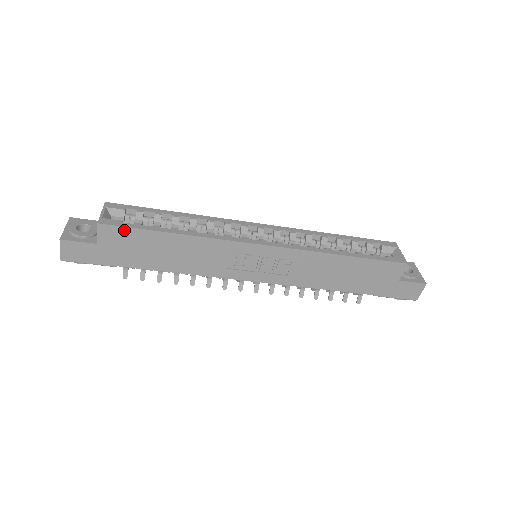
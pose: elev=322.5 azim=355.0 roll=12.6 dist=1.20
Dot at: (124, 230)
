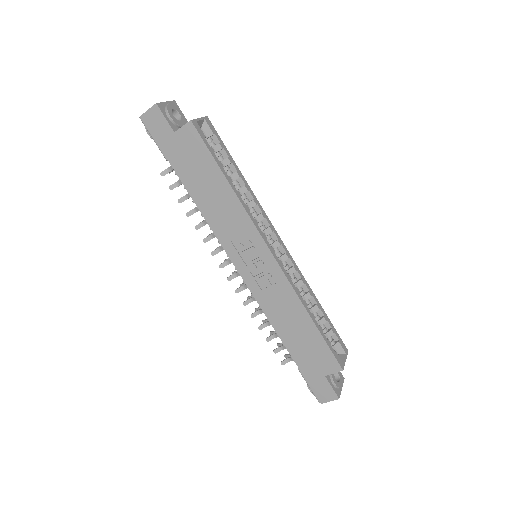
Dot at: (201, 143)
